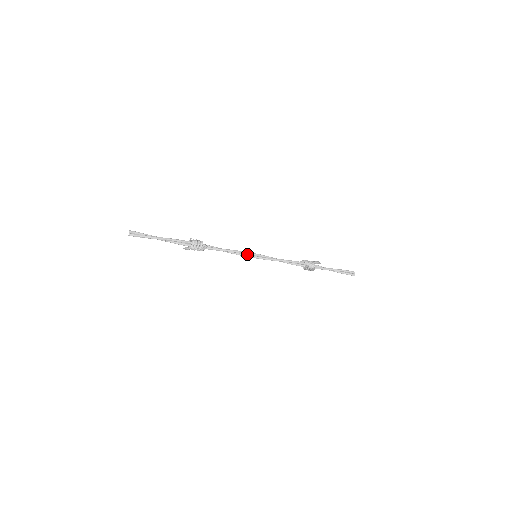
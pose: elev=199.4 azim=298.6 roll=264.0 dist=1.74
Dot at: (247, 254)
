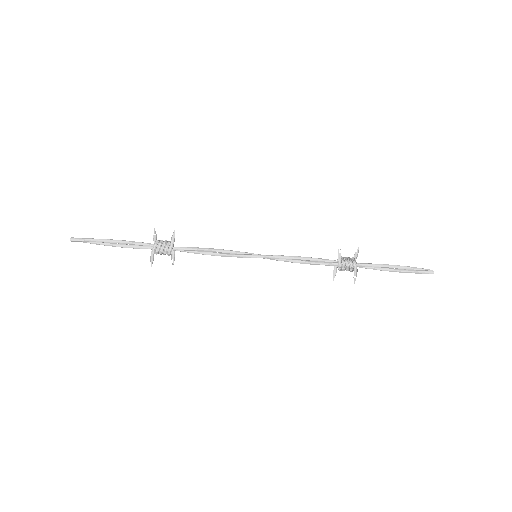
Dot at: (241, 255)
